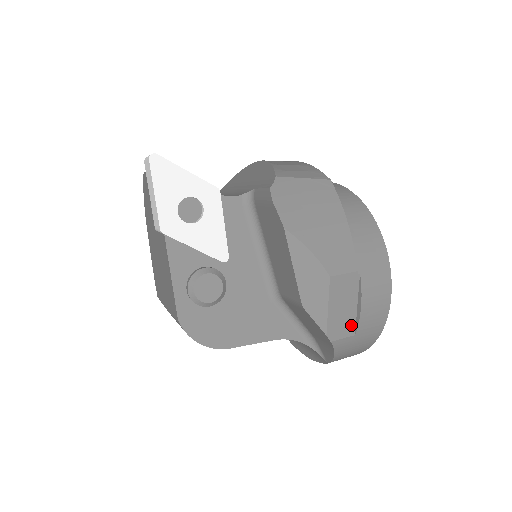
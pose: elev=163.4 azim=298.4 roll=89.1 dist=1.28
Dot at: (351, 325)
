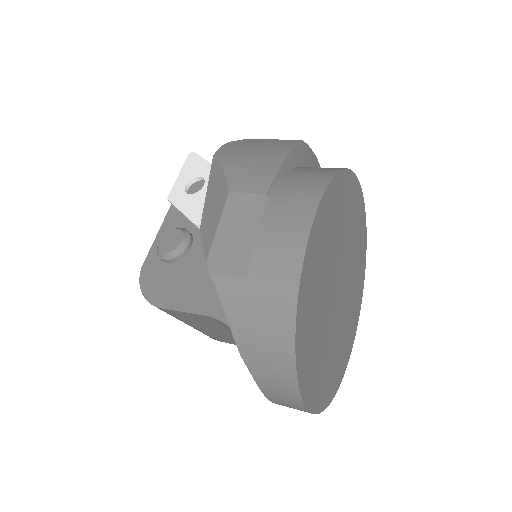
Dot at: (244, 262)
